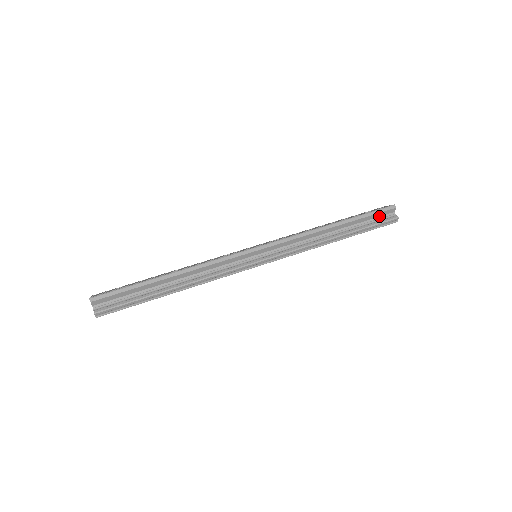
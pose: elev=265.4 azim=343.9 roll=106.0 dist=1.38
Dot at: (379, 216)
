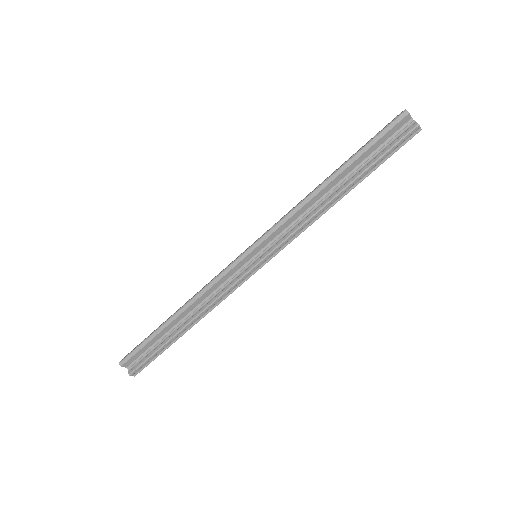
Dot at: (390, 136)
